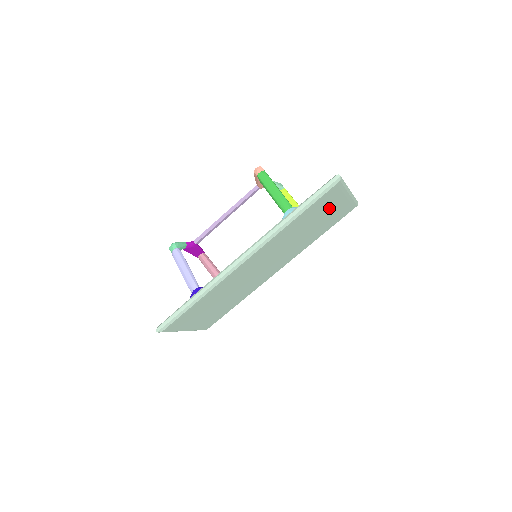
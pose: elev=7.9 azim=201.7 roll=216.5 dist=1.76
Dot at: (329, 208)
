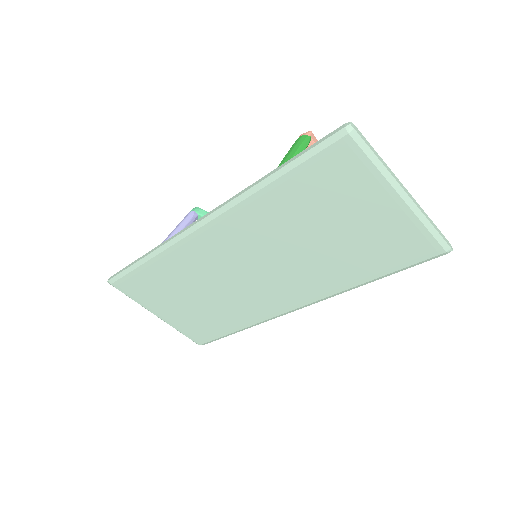
Dot at: (356, 207)
